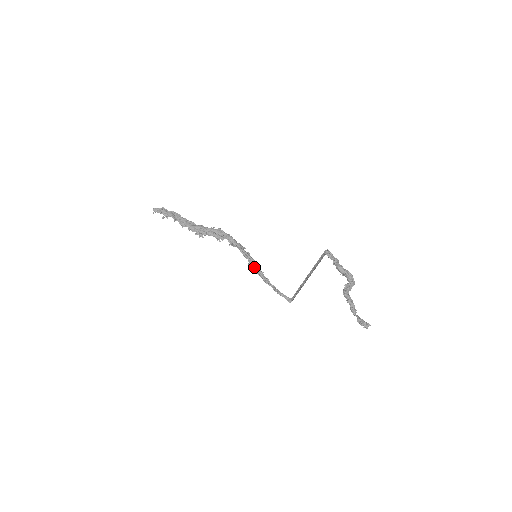
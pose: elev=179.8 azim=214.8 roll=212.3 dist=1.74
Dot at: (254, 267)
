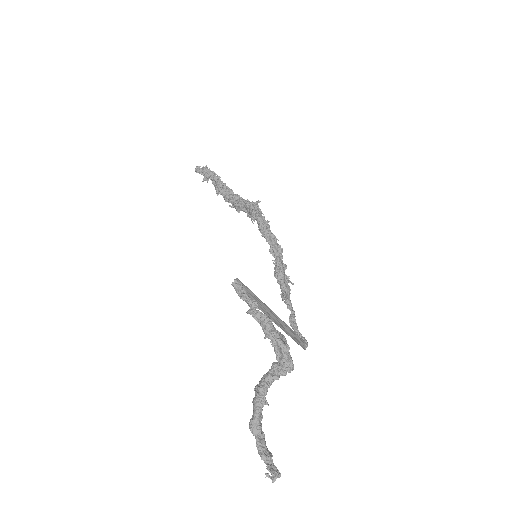
Dot at: (275, 272)
